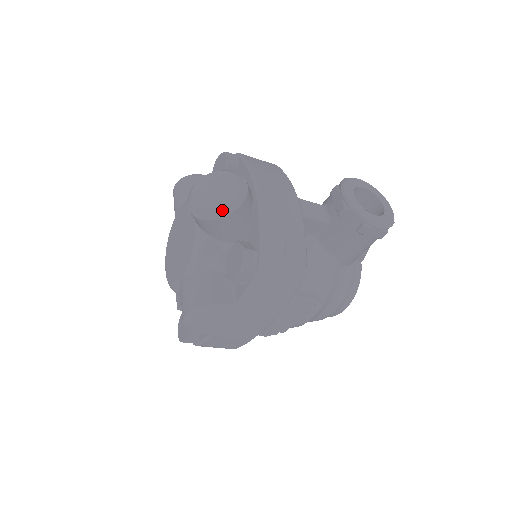
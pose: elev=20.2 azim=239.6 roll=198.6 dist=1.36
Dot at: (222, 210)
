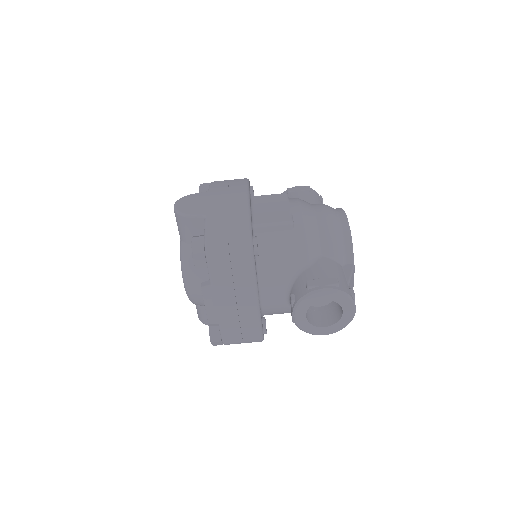
Dot at: occluded
